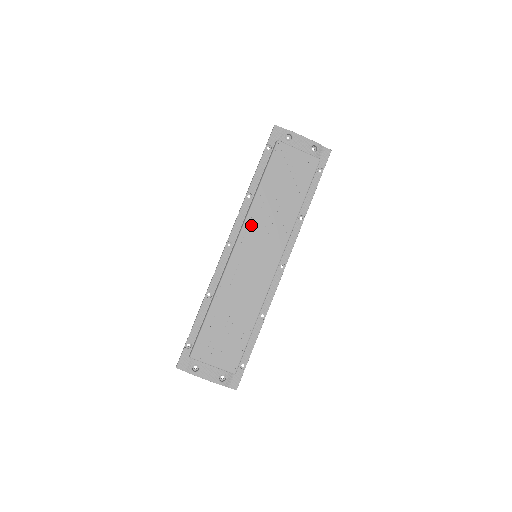
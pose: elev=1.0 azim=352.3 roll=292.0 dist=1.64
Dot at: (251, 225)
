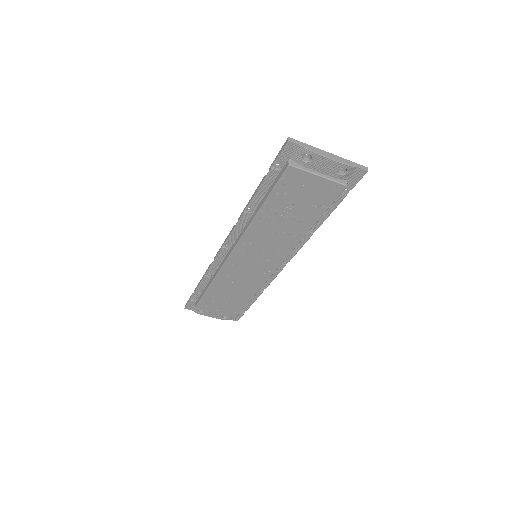
Dot at: (250, 238)
